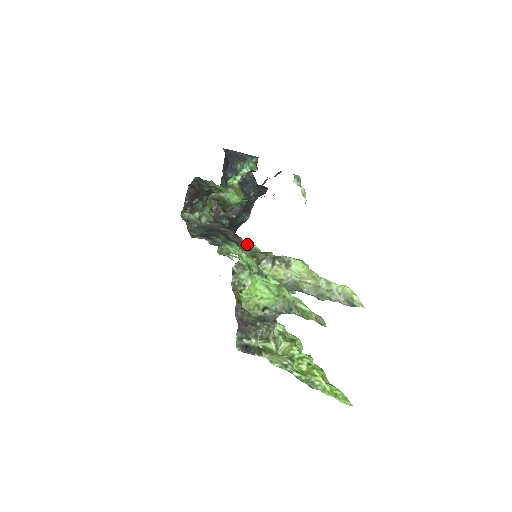
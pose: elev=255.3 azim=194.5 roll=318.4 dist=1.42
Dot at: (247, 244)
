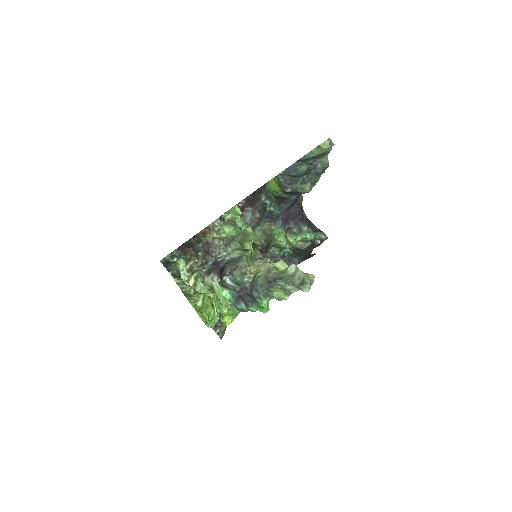
Dot at: occluded
